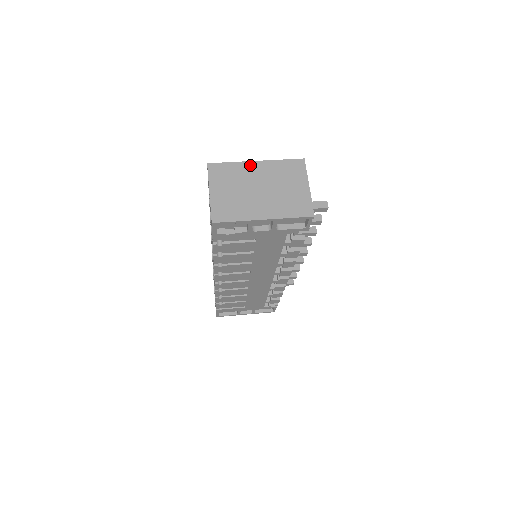
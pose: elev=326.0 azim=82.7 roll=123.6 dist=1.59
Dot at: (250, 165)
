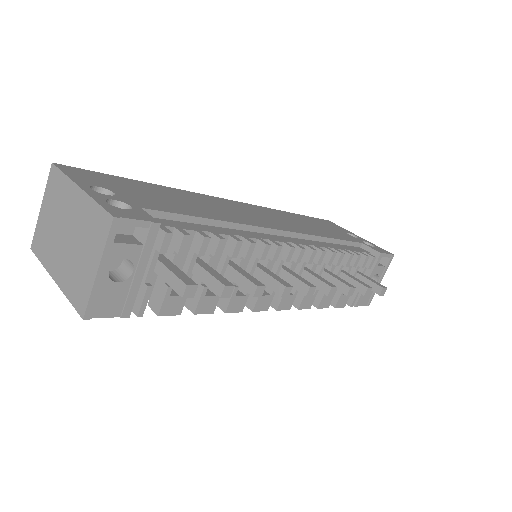
Dot at: (73, 190)
